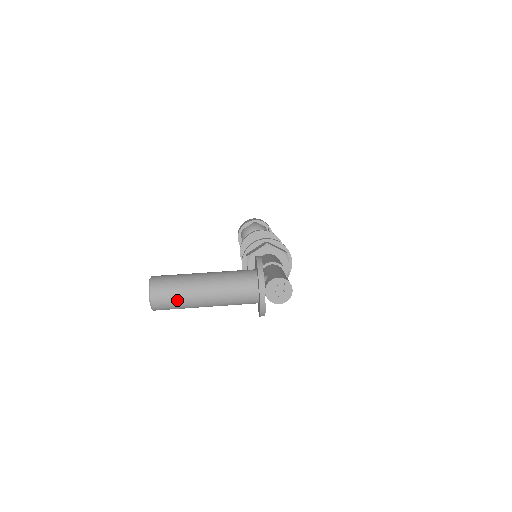
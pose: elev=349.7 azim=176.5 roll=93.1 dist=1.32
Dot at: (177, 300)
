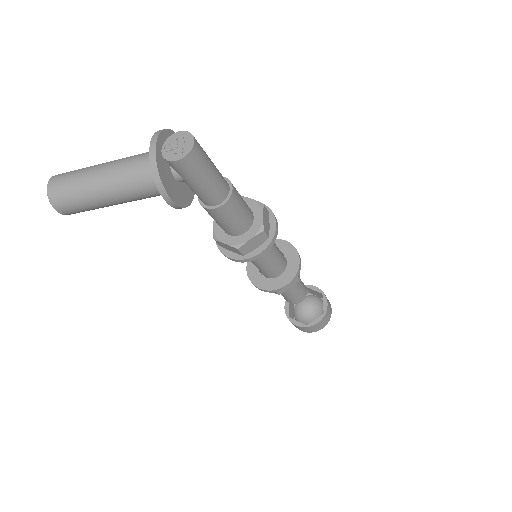
Dot at: (72, 183)
